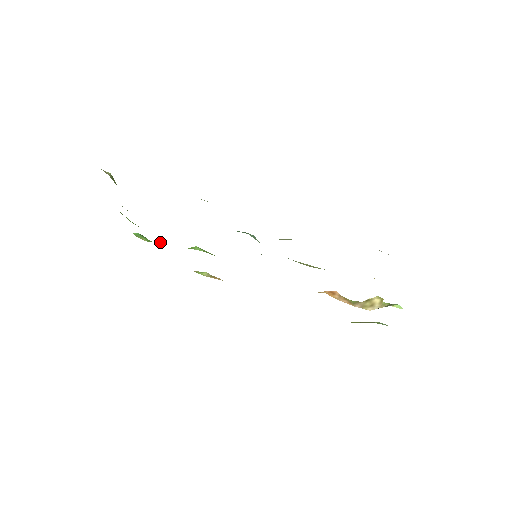
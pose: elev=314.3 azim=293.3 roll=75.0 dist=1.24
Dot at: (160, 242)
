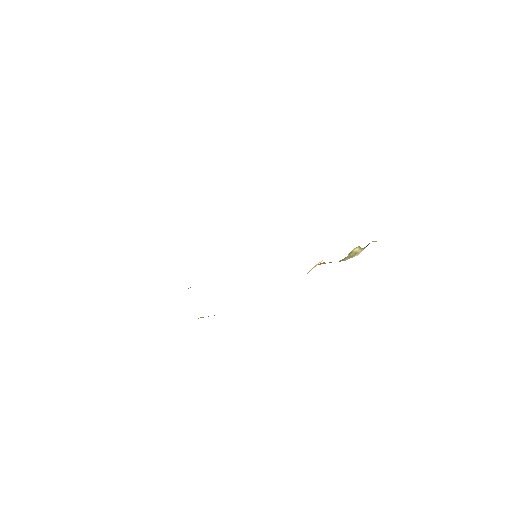
Dot at: occluded
